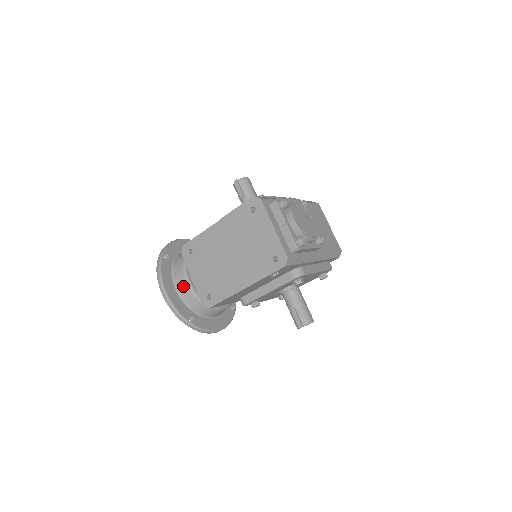
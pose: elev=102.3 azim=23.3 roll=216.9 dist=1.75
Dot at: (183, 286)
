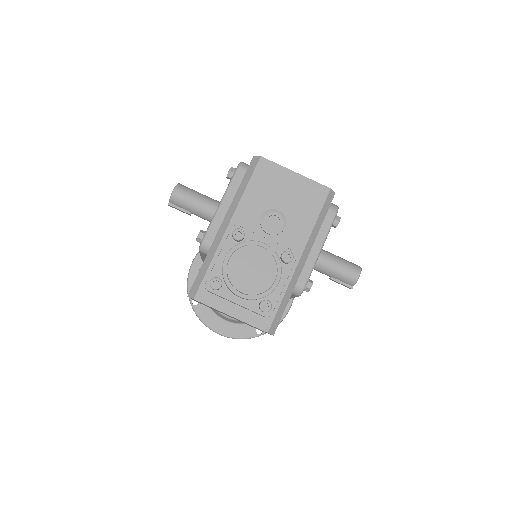
Dot at: (228, 320)
